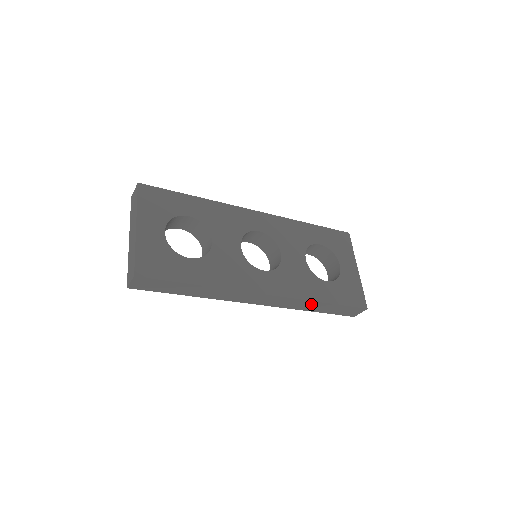
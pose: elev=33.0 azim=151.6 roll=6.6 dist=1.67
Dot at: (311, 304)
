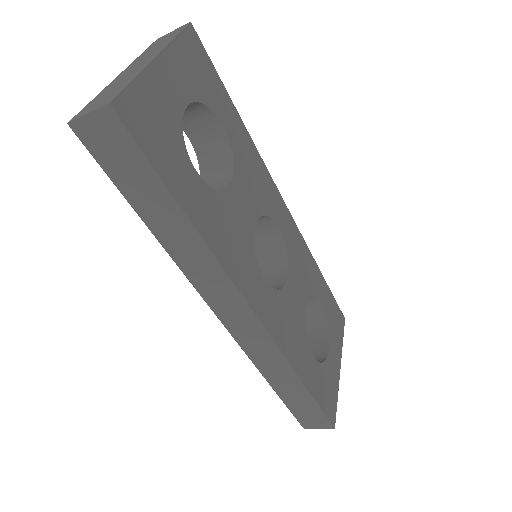
Dot at: (285, 373)
